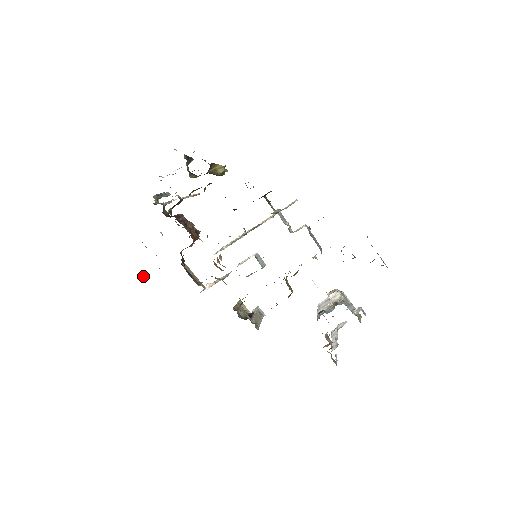
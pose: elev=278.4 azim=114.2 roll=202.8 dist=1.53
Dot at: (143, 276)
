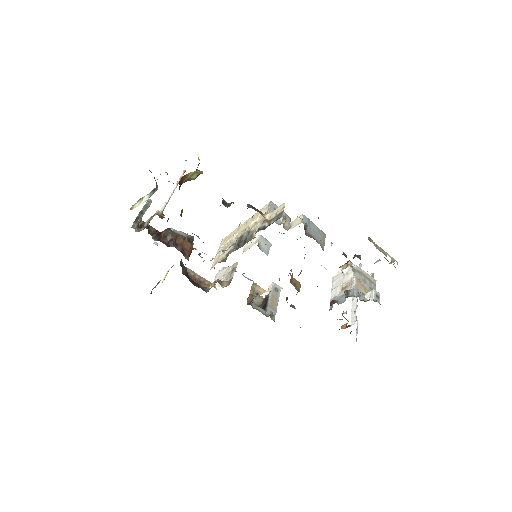
Dot at: (152, 289)
